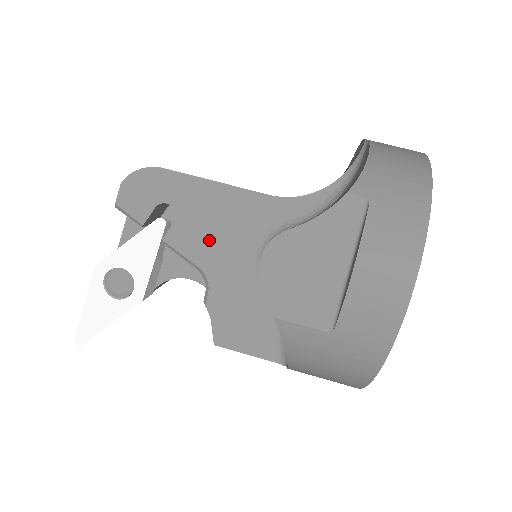
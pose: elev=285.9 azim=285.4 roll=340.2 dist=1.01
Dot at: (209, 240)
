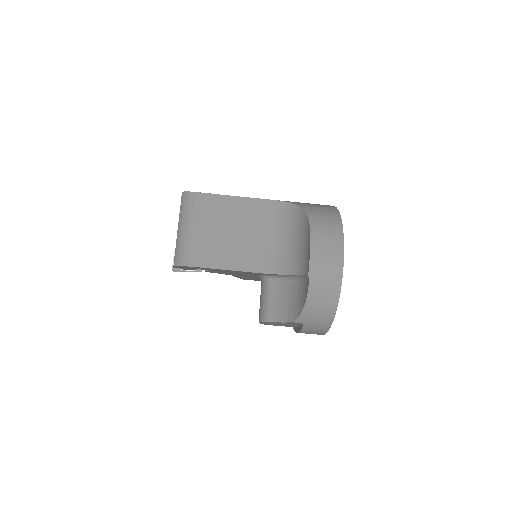
Dot at: occluded
